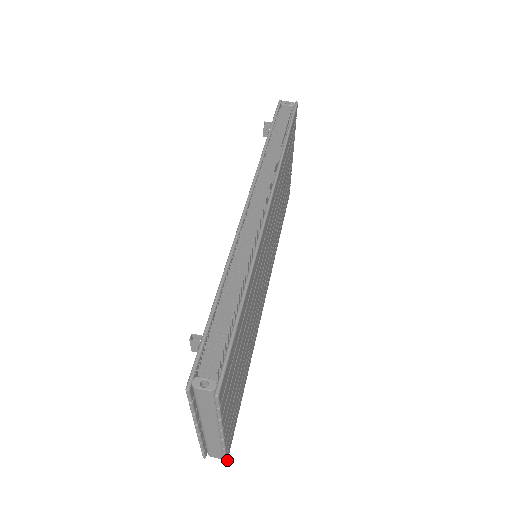
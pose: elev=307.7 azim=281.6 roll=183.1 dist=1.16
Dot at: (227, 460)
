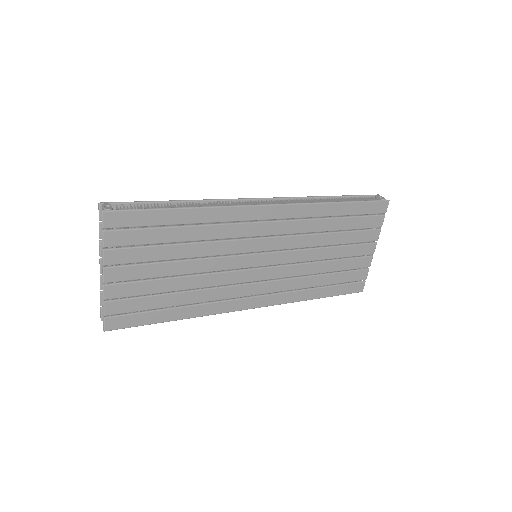
Dot at: (106, 329)
